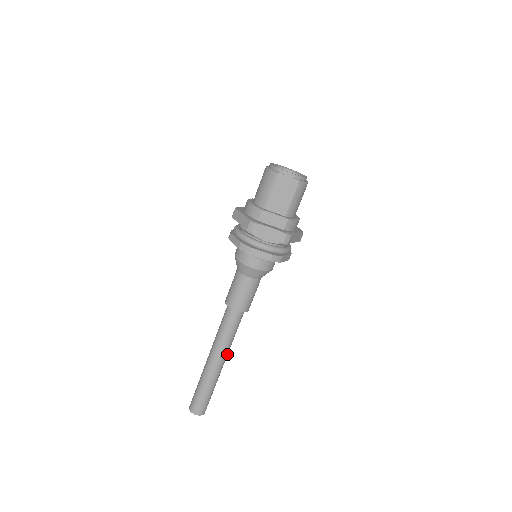
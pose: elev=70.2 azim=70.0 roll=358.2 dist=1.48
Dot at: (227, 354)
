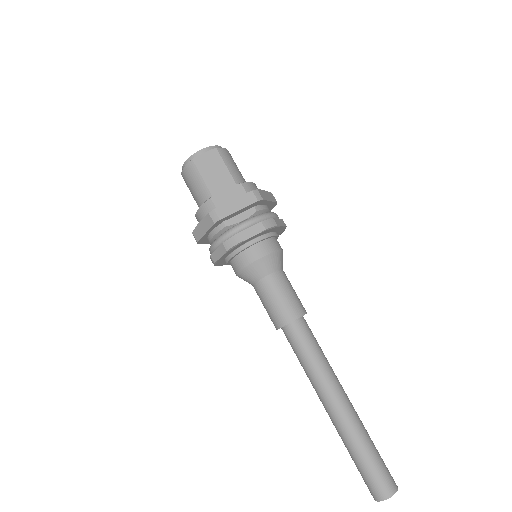
Dot at: (339, 384)
